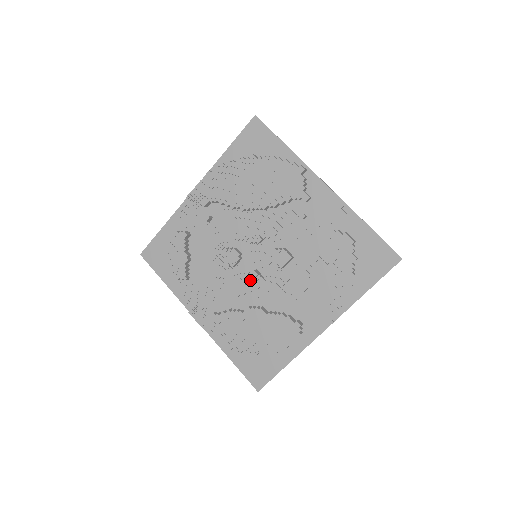
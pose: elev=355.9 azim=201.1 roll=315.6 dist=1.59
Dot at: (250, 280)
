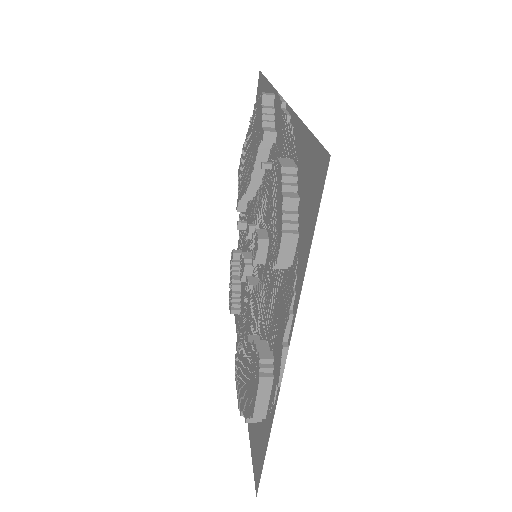
Dot at: (250, 294)
